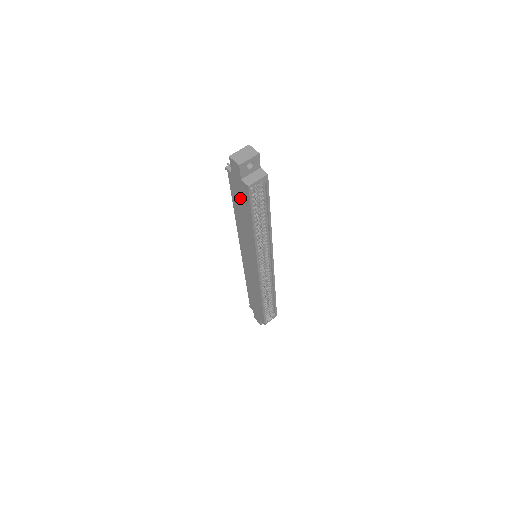
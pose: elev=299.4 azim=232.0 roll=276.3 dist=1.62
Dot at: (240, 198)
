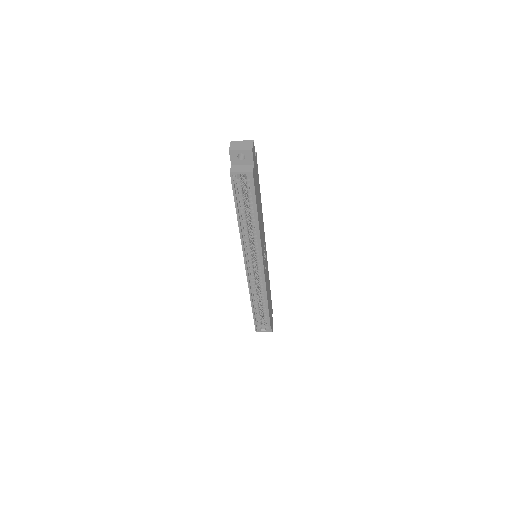
Dot at: occluded
